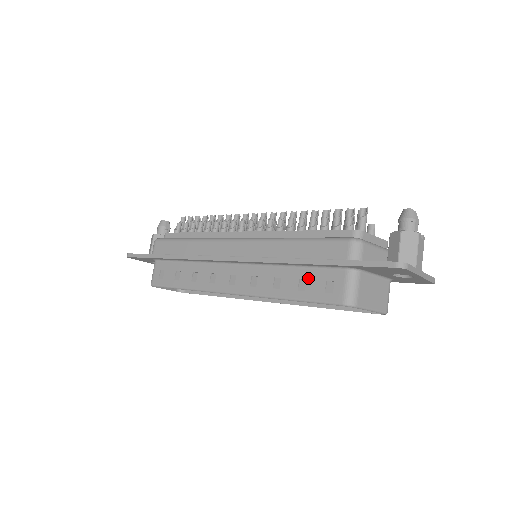
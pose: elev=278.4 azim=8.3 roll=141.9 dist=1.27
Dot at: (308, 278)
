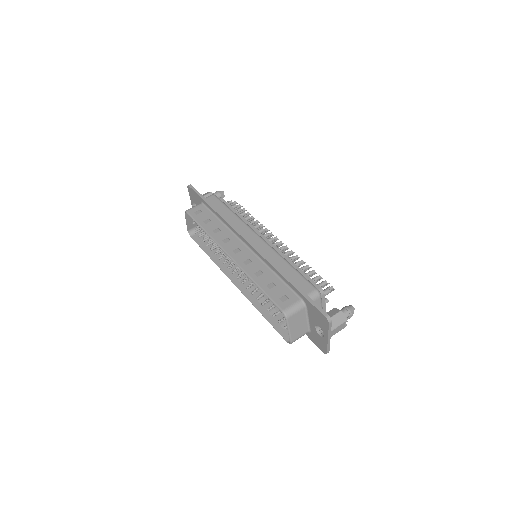
Dot at: (278, 285)
